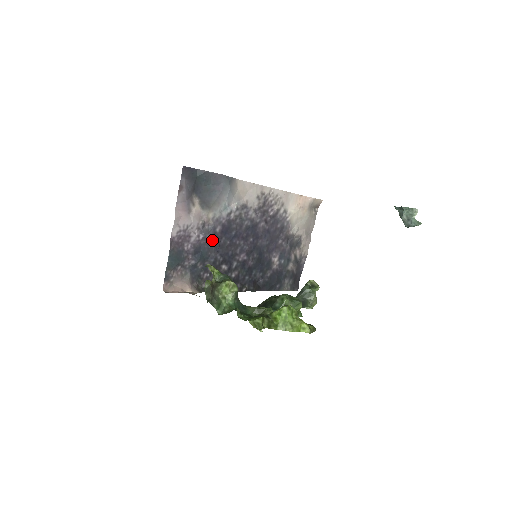
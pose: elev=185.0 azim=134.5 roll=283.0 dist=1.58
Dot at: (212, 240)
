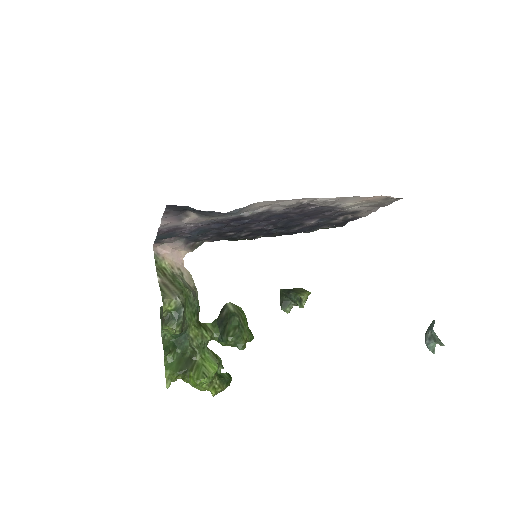
Dot at: (216, 224)
